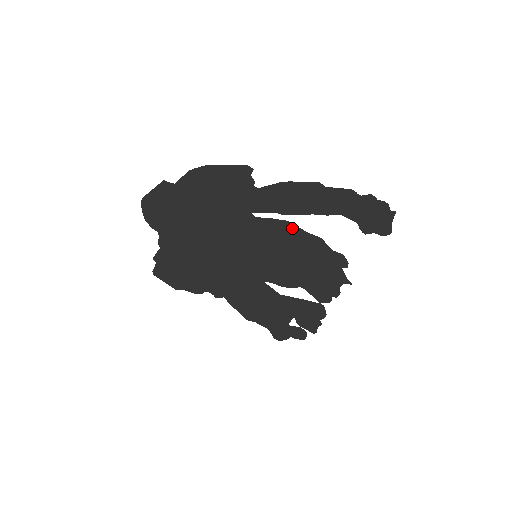
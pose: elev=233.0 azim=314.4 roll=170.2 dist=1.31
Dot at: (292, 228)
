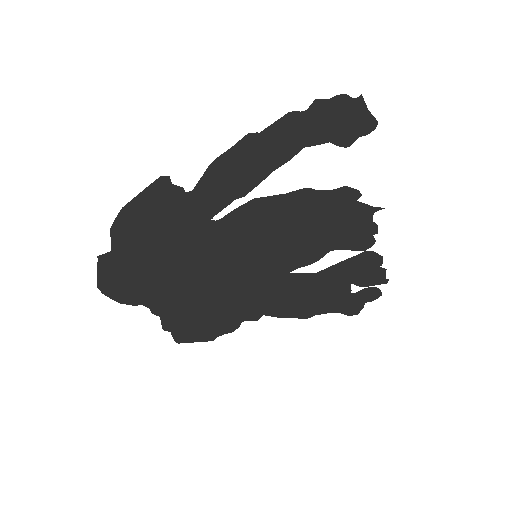
Dot at: (265, 202)
